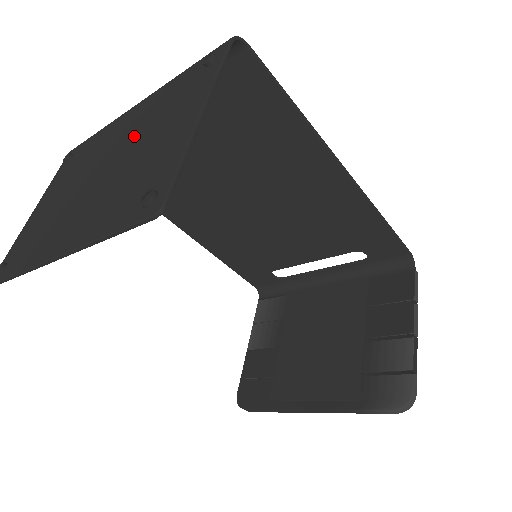
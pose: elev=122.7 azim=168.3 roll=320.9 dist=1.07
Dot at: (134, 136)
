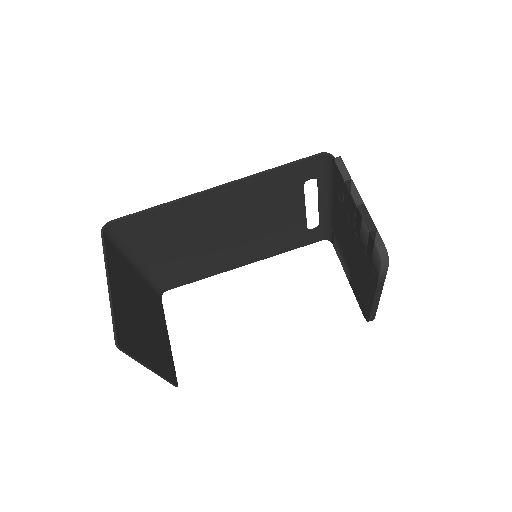
Dot at: occluded
